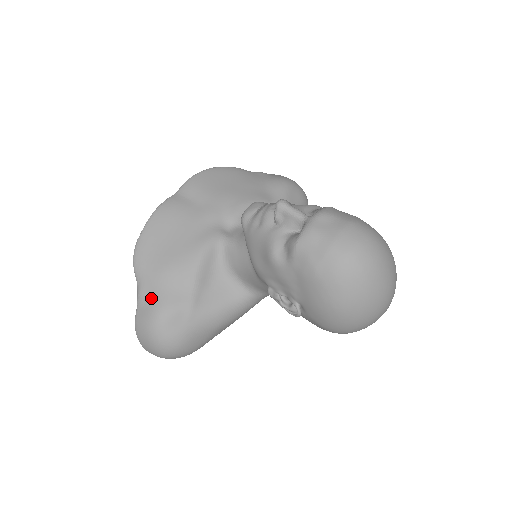
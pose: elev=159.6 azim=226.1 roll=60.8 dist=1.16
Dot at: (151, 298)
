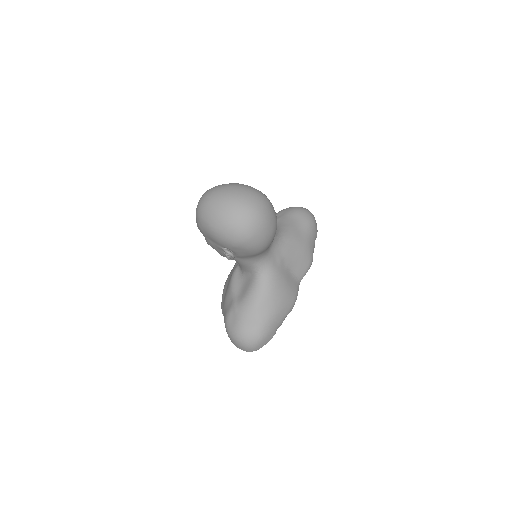
Dot at: (224, 318)
